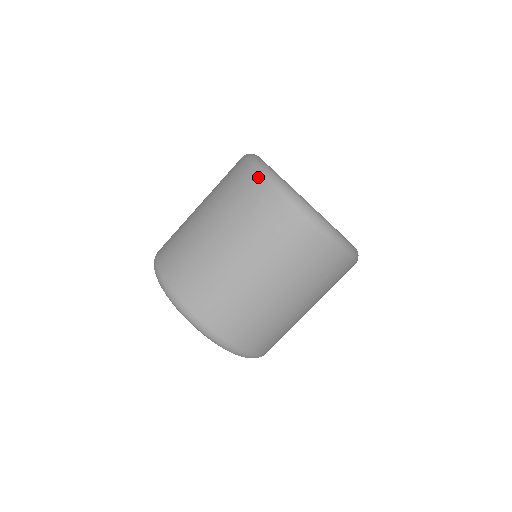
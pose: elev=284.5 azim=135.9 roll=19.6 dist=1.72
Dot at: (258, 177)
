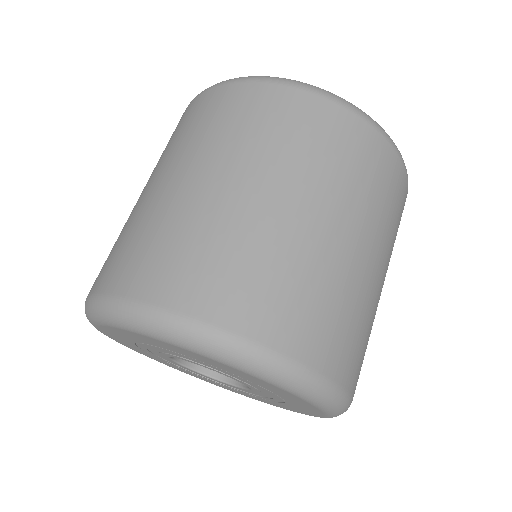
Dot at: (274, 86)
